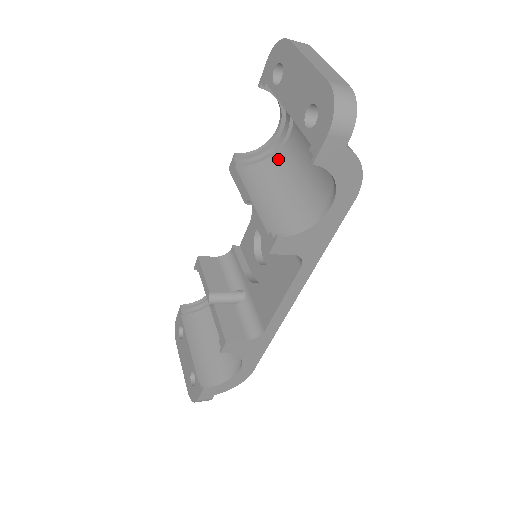
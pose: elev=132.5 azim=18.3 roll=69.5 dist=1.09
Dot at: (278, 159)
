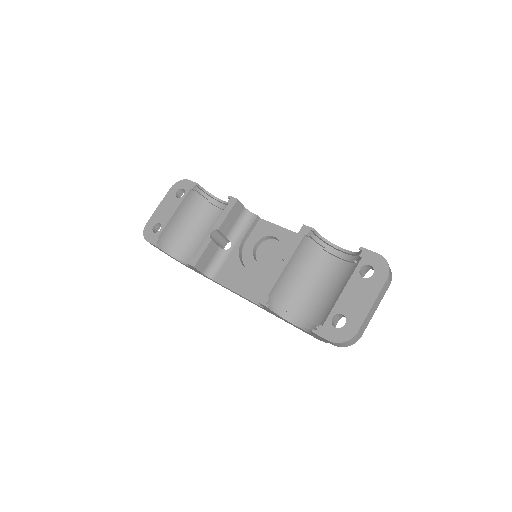
Dot at: (322, 256)
